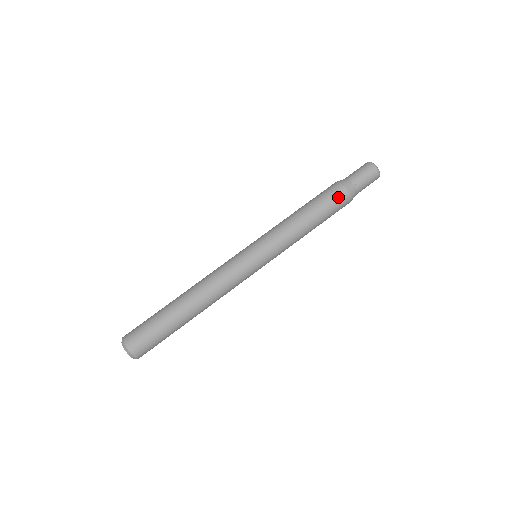
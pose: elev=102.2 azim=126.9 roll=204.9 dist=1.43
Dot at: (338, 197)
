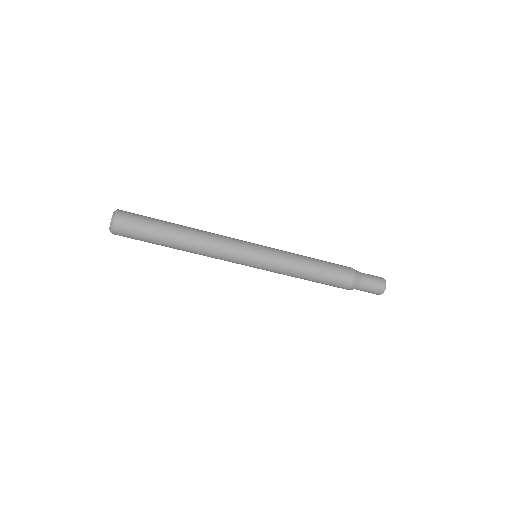
Dot at: (344, 280)
